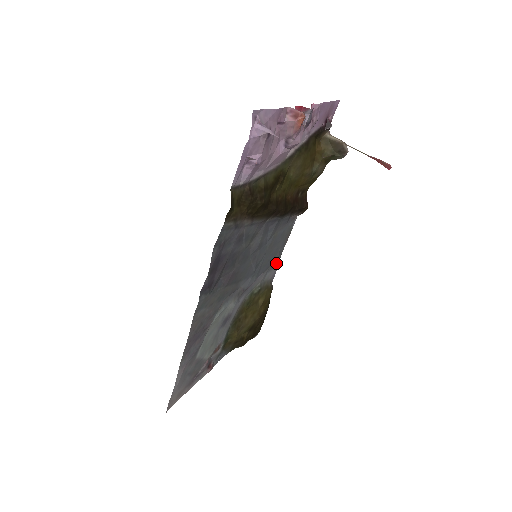
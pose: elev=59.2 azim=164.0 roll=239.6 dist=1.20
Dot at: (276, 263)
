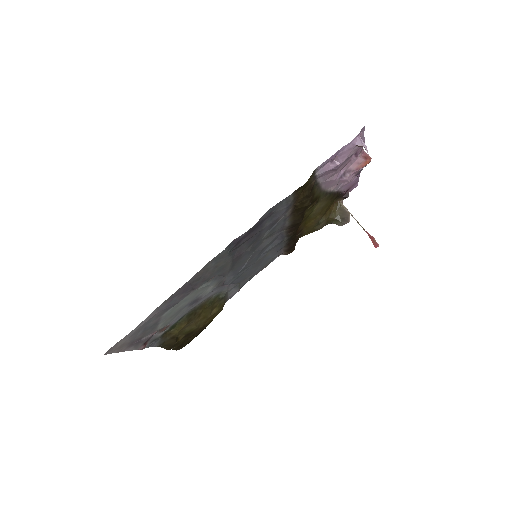
Dot at: (242, 285)
